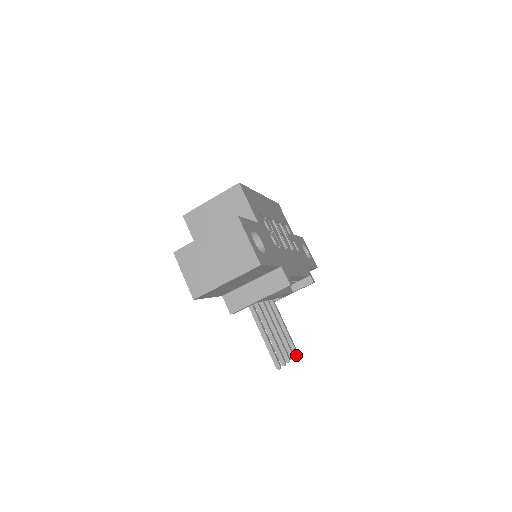
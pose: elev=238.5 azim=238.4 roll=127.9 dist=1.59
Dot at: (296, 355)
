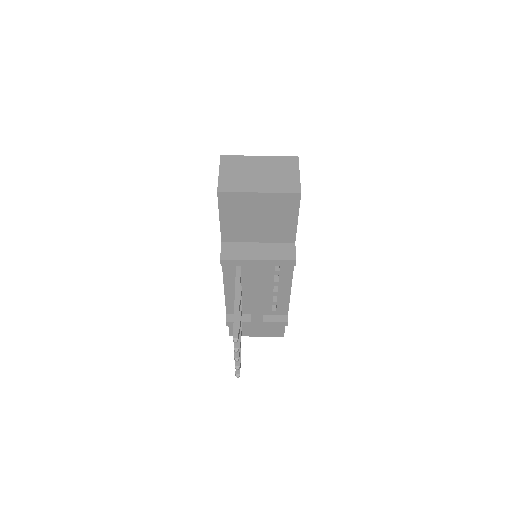
Dot at: (238, 375)
